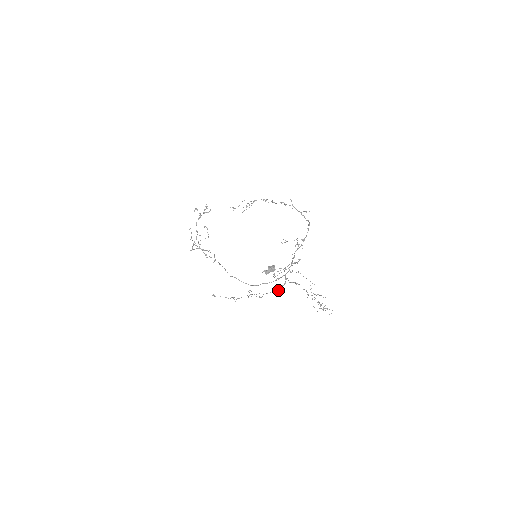
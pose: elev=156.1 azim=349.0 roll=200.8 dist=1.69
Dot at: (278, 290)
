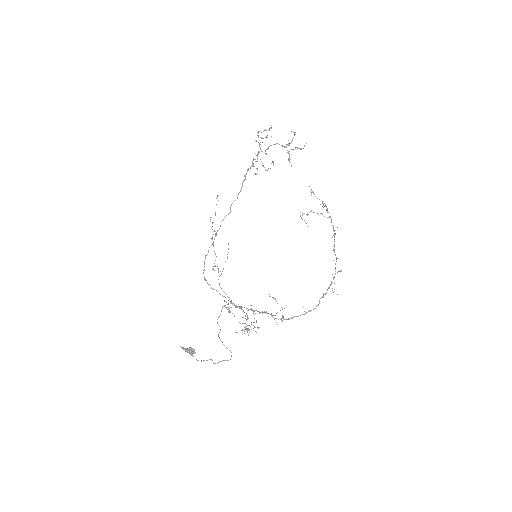
Dot at: (226, 302)
